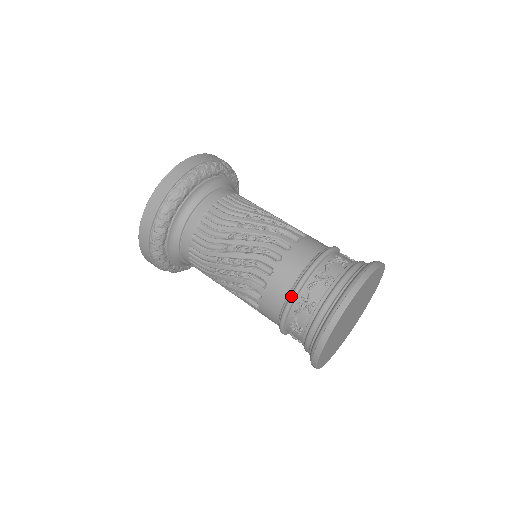
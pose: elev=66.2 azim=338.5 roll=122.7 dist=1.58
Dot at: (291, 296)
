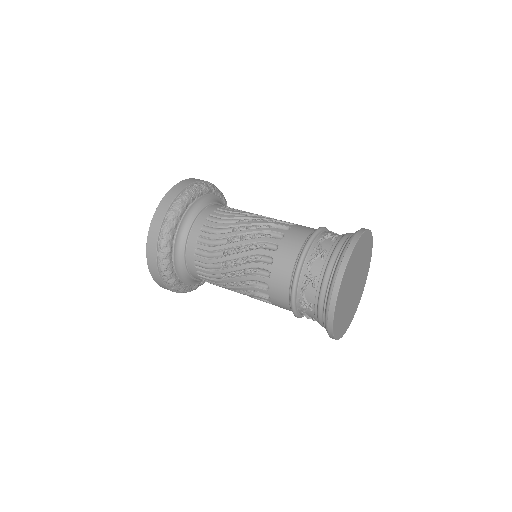
Dot at: (291, 304)
